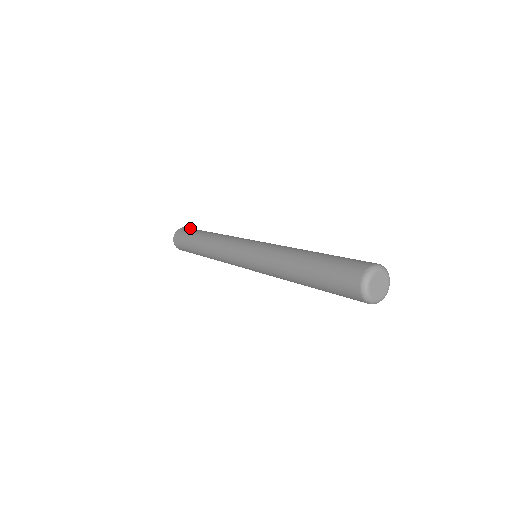
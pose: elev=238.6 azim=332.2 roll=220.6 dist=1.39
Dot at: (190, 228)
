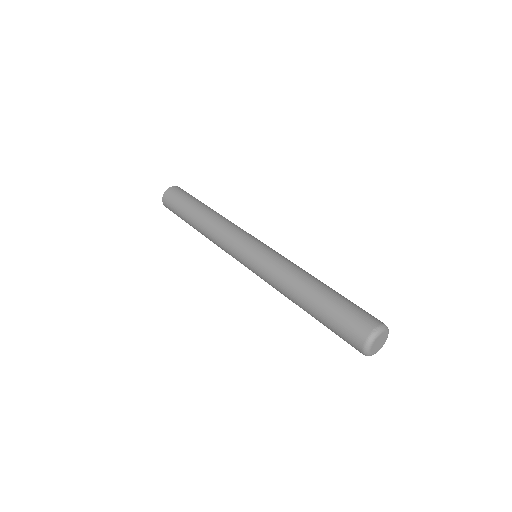
Dot at: (184, 191)
